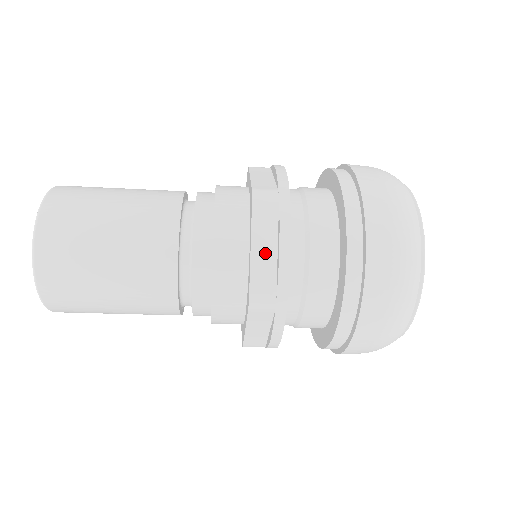
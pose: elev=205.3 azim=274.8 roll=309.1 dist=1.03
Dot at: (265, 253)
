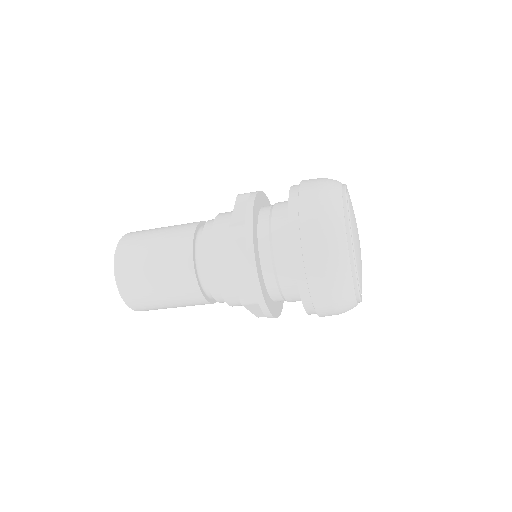
Dot at: (243, 270)
